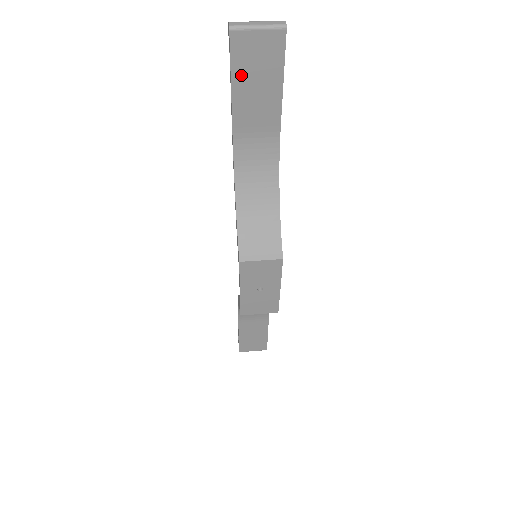
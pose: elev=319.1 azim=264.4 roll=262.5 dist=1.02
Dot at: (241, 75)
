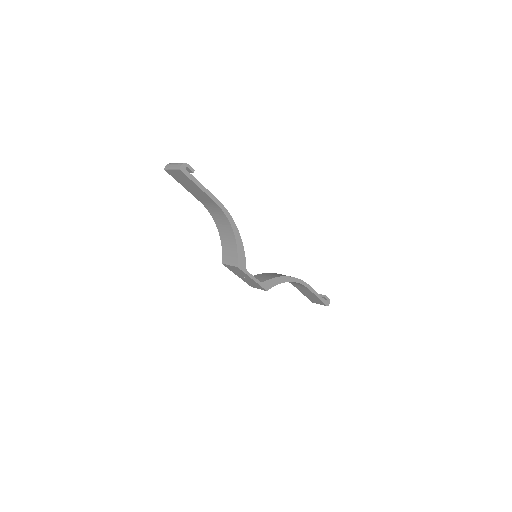
Dot at: (183, 183)
